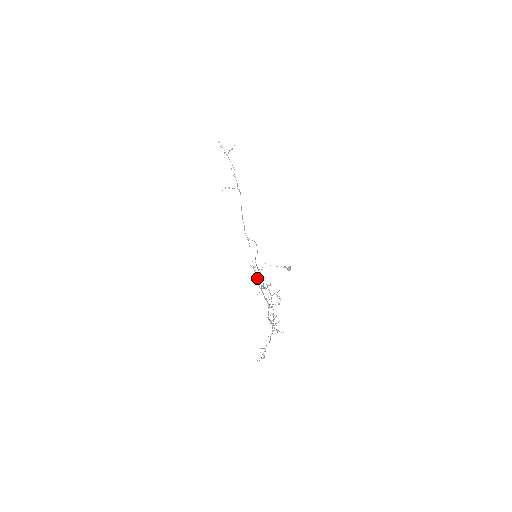
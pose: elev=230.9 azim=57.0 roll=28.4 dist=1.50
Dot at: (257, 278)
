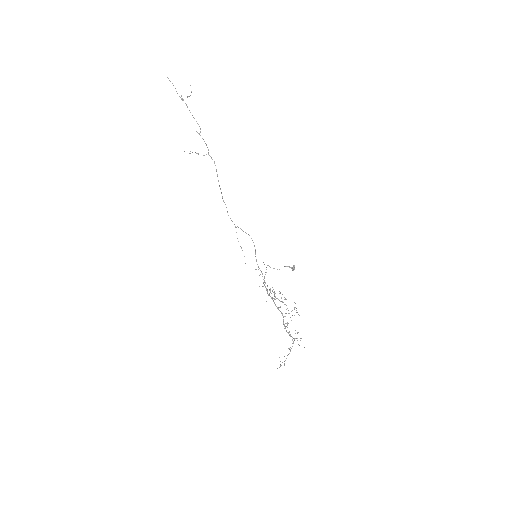
Dot at: occluded
